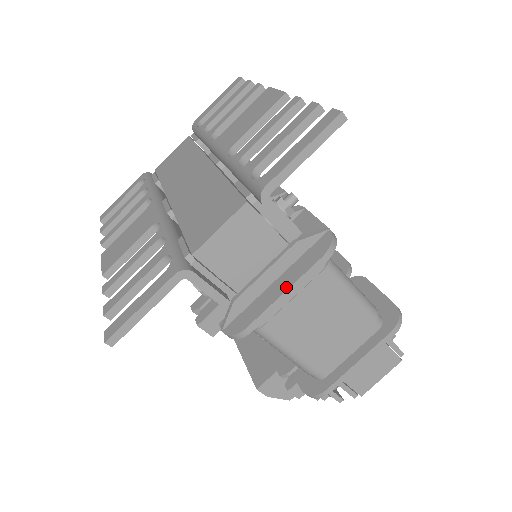
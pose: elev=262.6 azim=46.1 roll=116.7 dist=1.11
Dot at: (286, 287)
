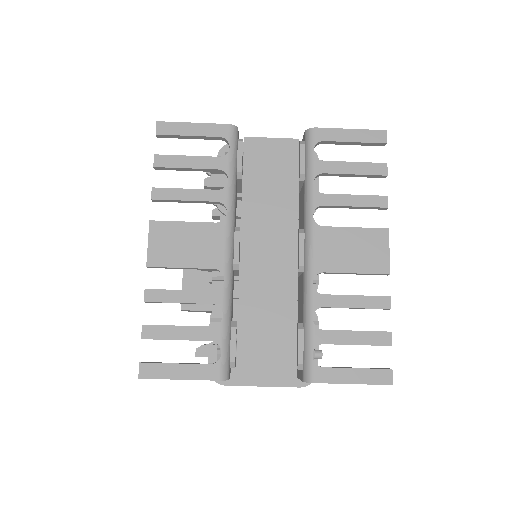
Dot at: (267, 384)
